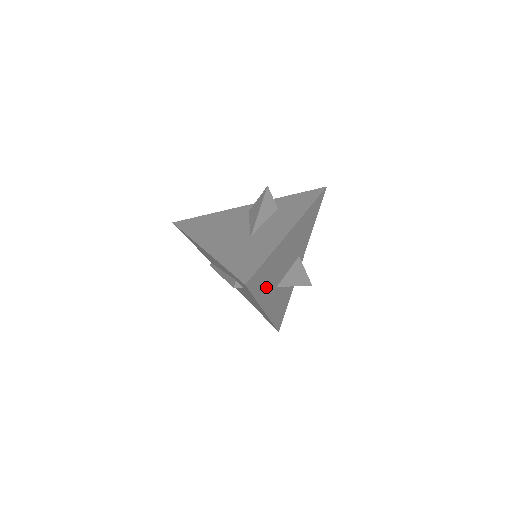
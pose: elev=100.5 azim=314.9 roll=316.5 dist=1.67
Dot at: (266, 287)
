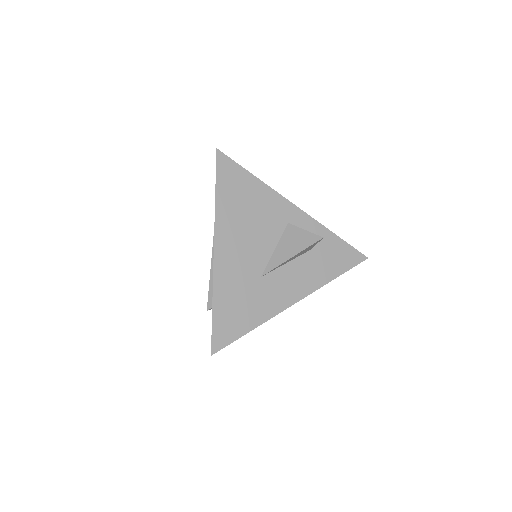
Dot at: occluded
